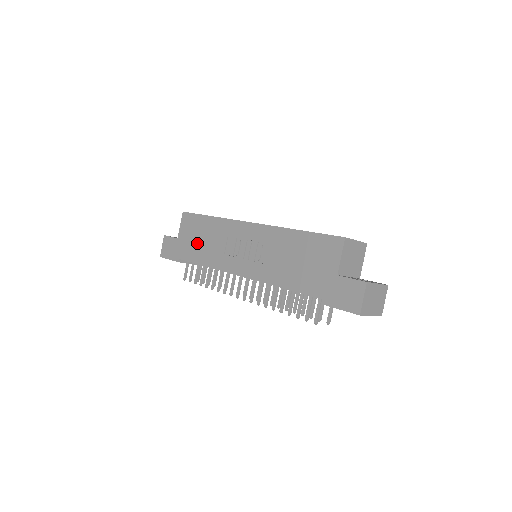
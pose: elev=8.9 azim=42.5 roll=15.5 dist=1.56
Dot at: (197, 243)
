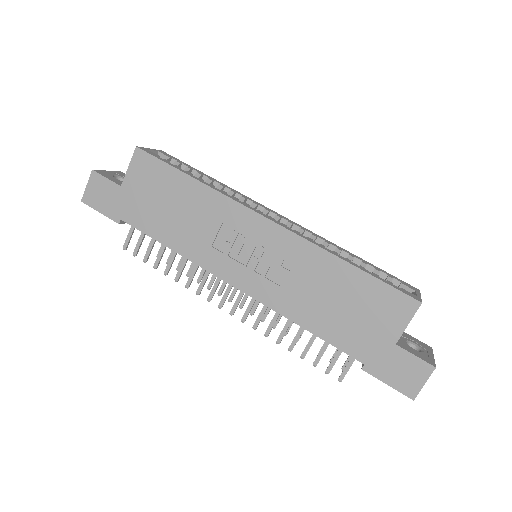
Dot at: (161, 210)
